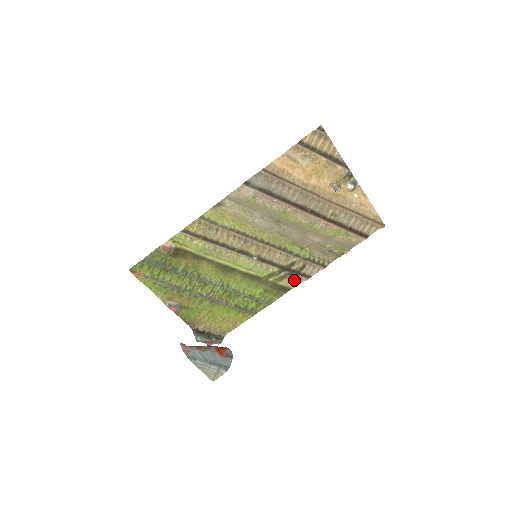
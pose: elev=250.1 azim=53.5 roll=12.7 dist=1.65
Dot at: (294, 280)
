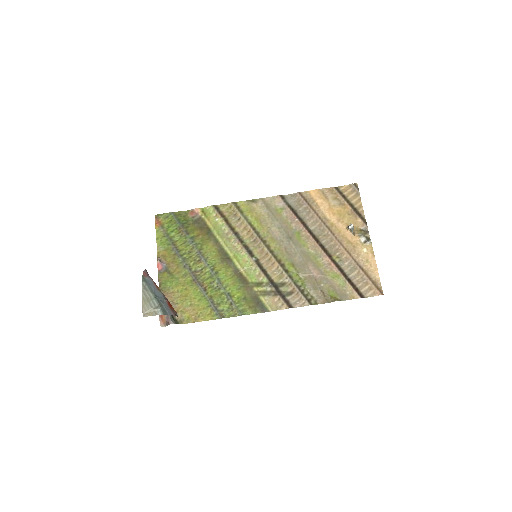
Dot at: (276, 303)
